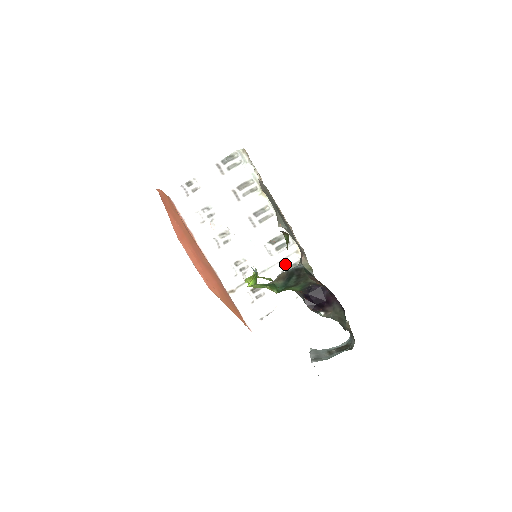
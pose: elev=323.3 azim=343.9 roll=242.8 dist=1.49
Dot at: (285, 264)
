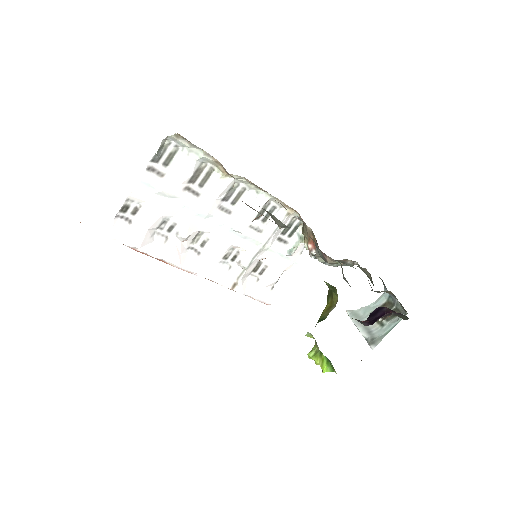
Dot at: (279, 231)
